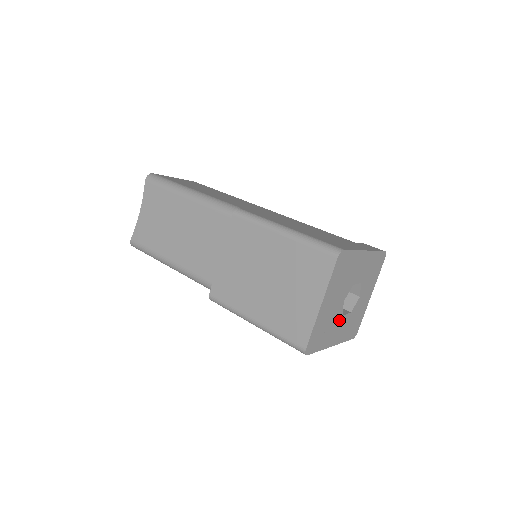
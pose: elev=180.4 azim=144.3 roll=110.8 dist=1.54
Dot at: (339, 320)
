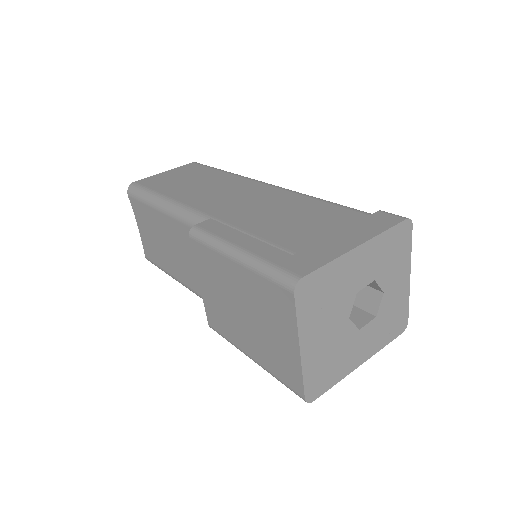
Dot at: (355, 337)
